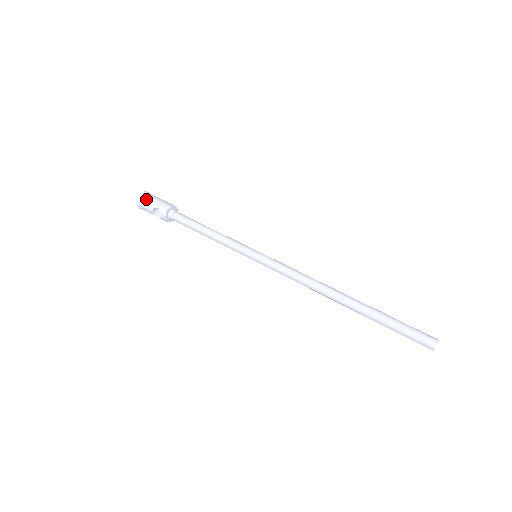
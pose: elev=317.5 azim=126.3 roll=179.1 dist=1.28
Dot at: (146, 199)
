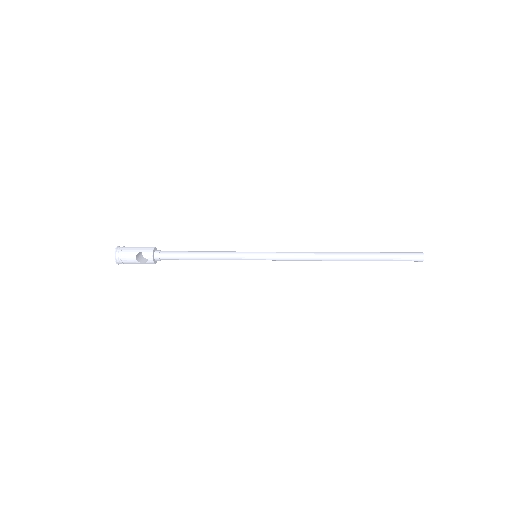
Dot at: (125, 249)
